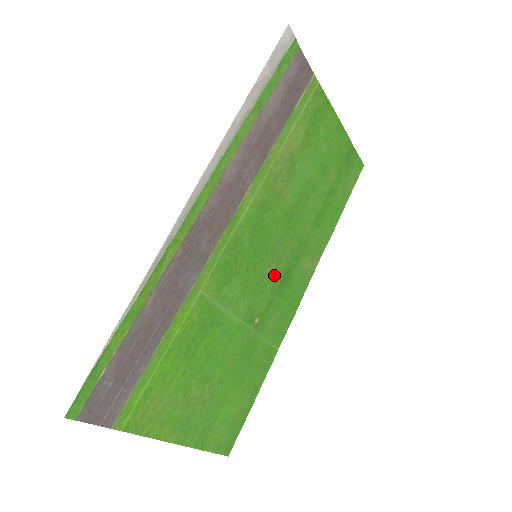
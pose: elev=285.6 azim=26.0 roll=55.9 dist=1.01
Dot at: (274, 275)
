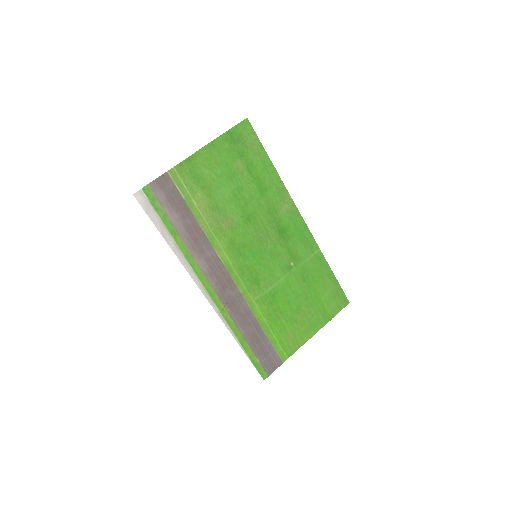
Dot at: (275, 242)
